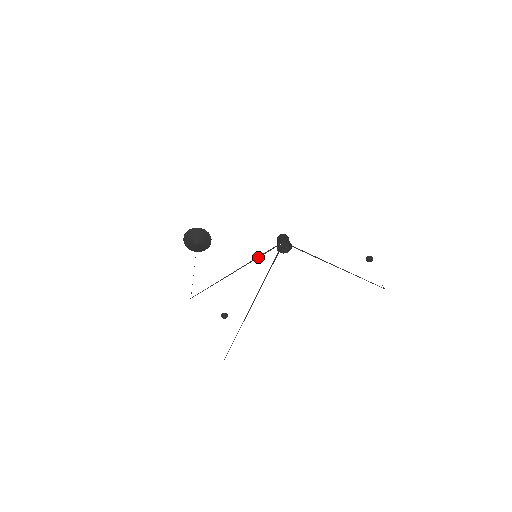
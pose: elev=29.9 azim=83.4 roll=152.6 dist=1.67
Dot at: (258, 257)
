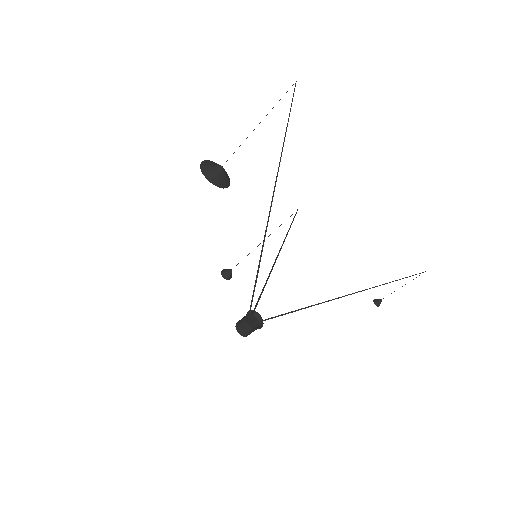
Dot at: occluded
